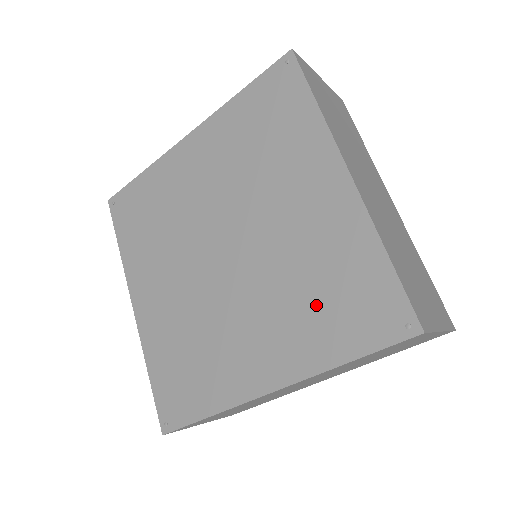
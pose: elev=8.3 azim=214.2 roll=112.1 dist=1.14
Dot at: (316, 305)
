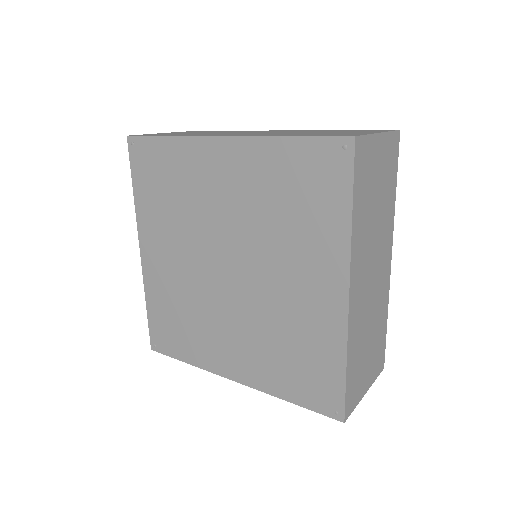
Dot at: (283, 358)
